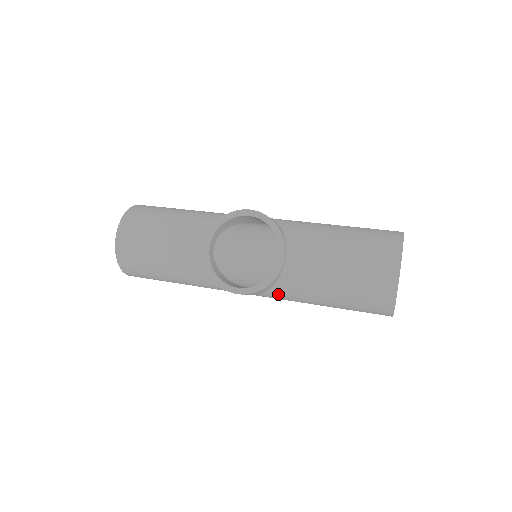
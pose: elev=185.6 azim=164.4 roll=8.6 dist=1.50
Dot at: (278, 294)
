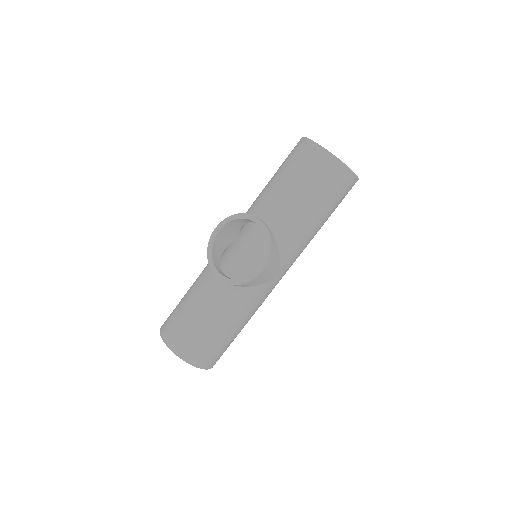
Dot at: (287, 248)
